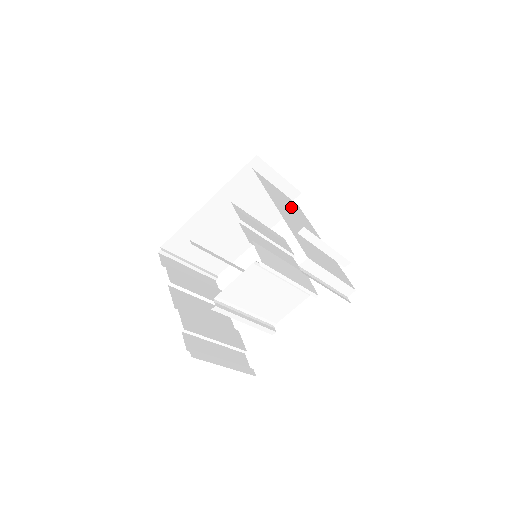
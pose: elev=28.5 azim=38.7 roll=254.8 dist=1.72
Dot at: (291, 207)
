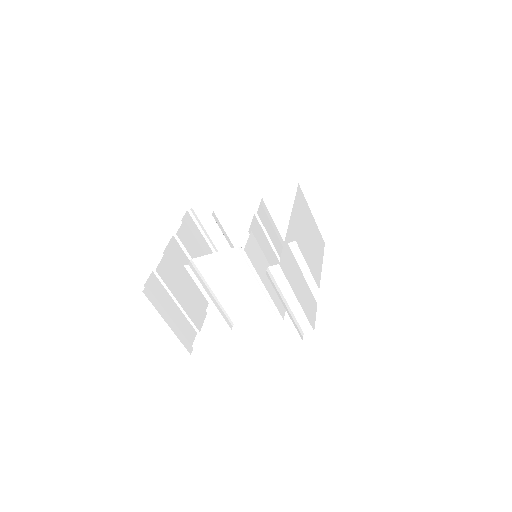
Dot at: (312, 235)
